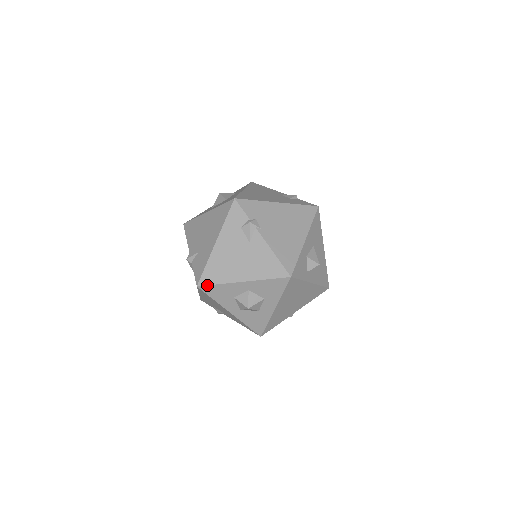
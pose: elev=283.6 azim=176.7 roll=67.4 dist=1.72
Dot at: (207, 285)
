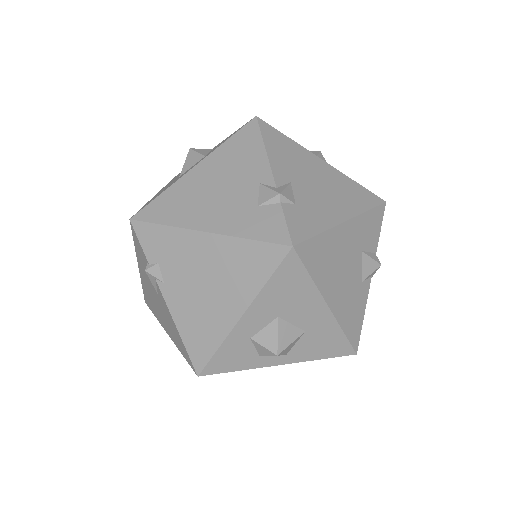
Dot at: (150, 308)
